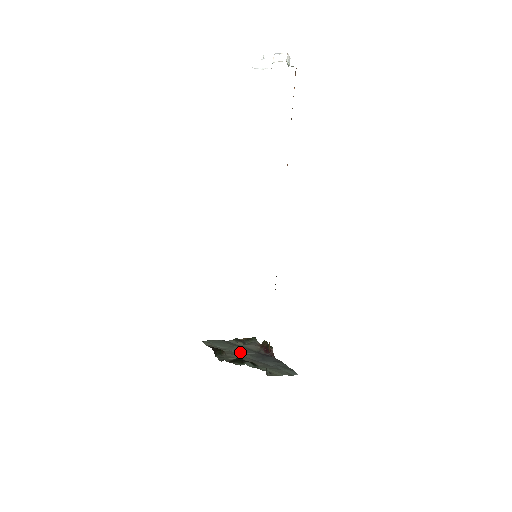
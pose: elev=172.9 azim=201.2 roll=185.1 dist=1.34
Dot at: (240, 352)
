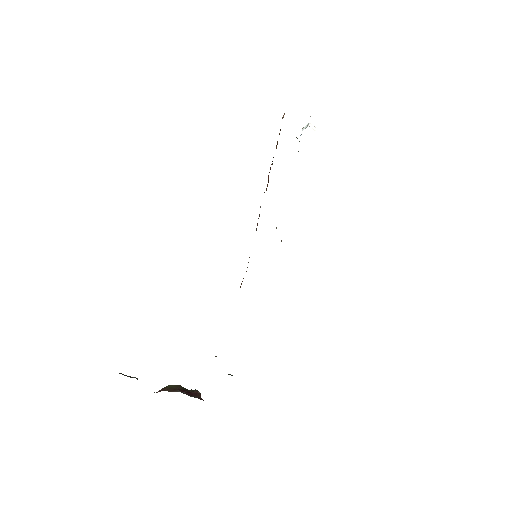
Dot at: occluded
